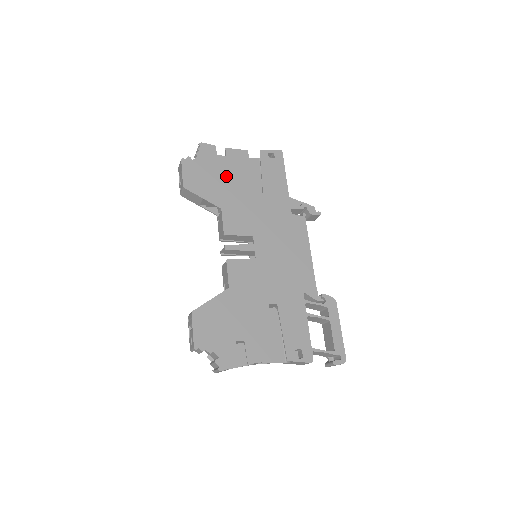
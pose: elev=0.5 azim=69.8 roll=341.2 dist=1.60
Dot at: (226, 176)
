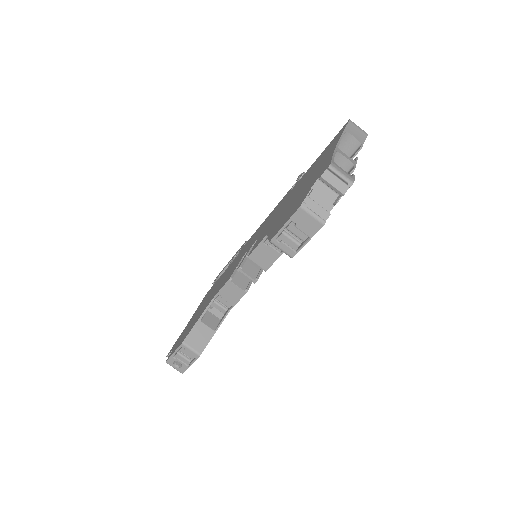
Dot at: occluded
